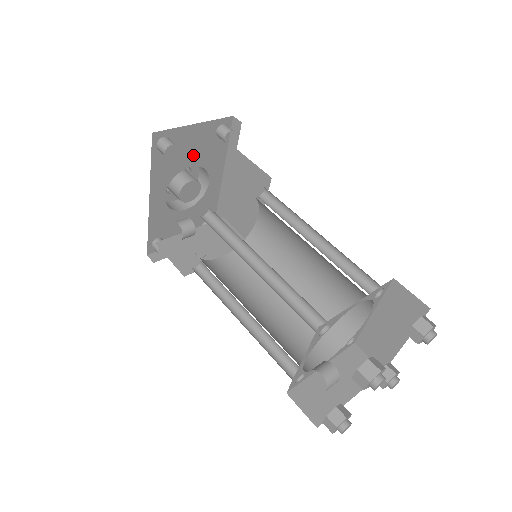
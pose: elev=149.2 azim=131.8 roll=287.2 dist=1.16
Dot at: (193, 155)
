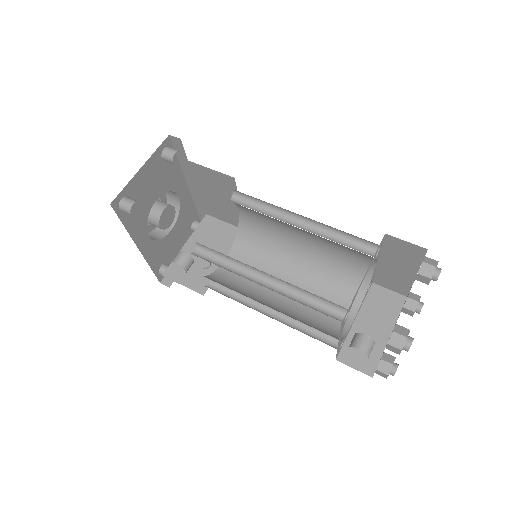
Dot at: (153, 190)
